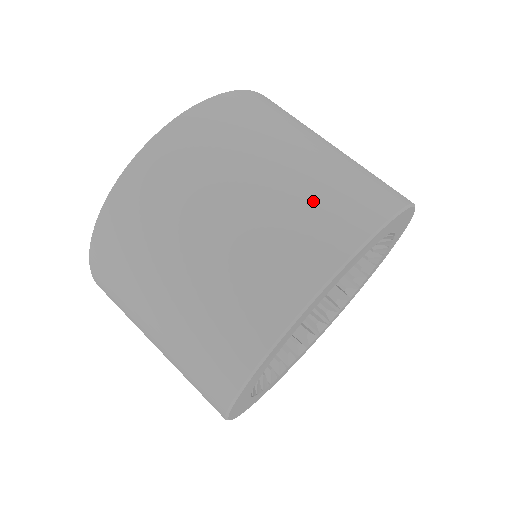
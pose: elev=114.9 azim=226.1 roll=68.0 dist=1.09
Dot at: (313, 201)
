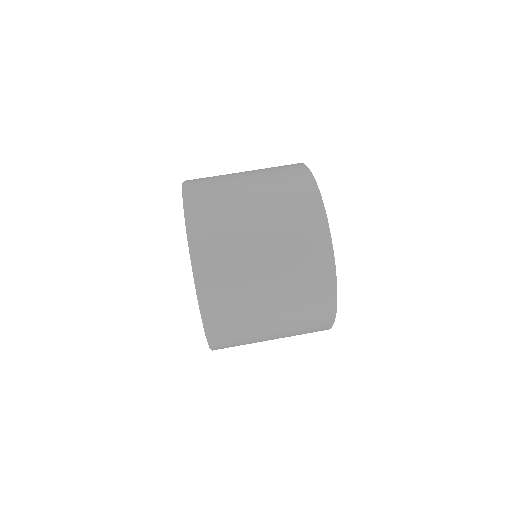
Dot at: (298, 274)
